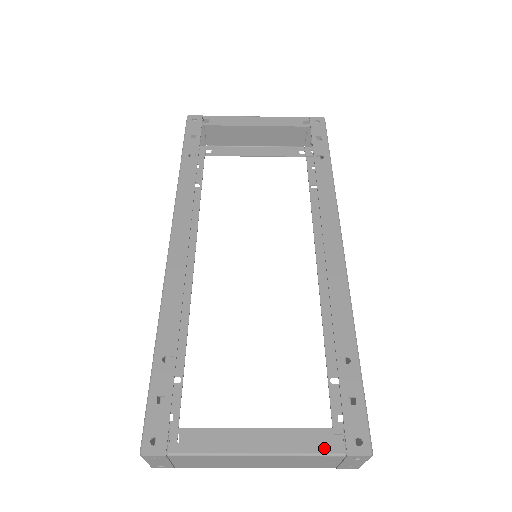
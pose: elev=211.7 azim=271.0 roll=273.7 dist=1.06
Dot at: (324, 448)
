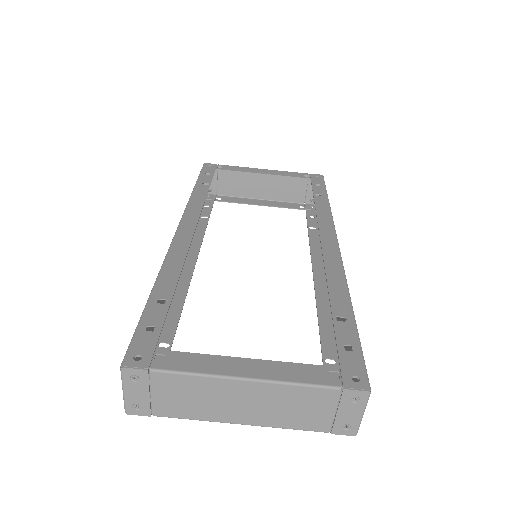
Dot at: (318, 380)
